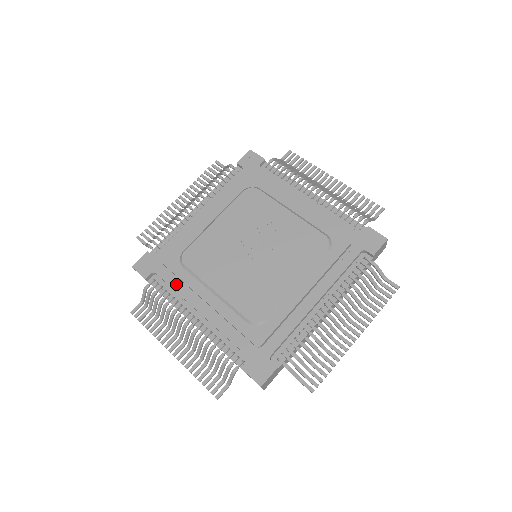
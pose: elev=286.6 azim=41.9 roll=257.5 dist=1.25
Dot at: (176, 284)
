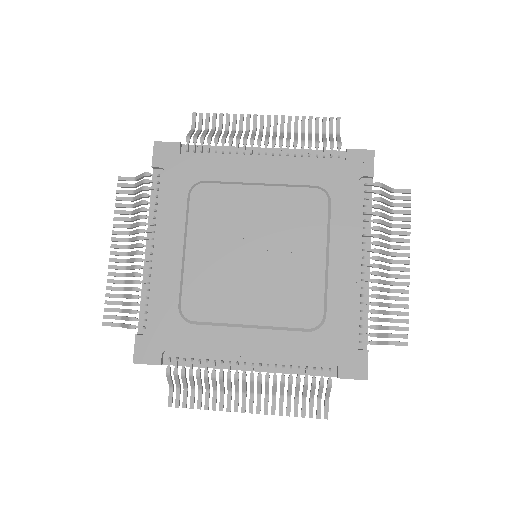
Dot at: (168, 202)
